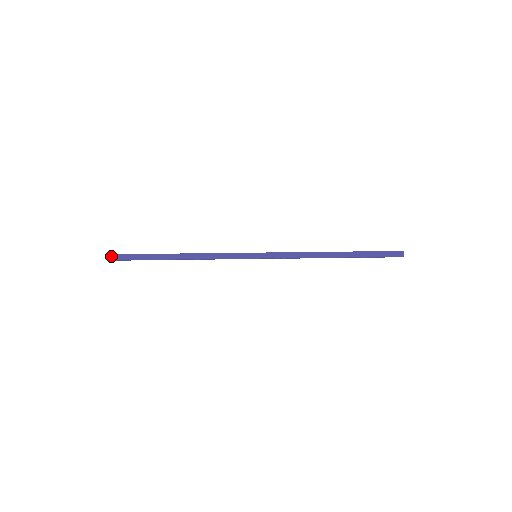
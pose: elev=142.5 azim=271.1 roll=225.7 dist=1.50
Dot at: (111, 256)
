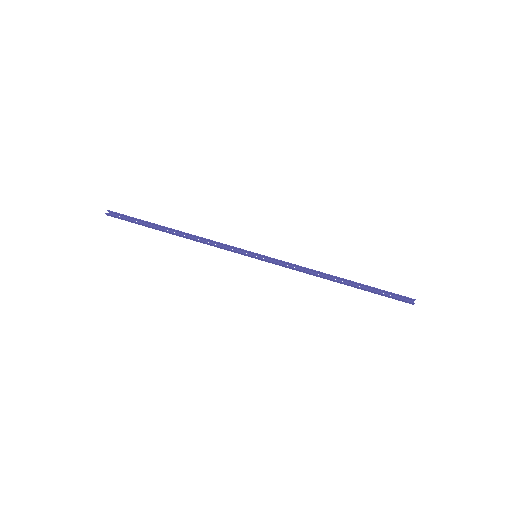
Dot at: (110, 215)
